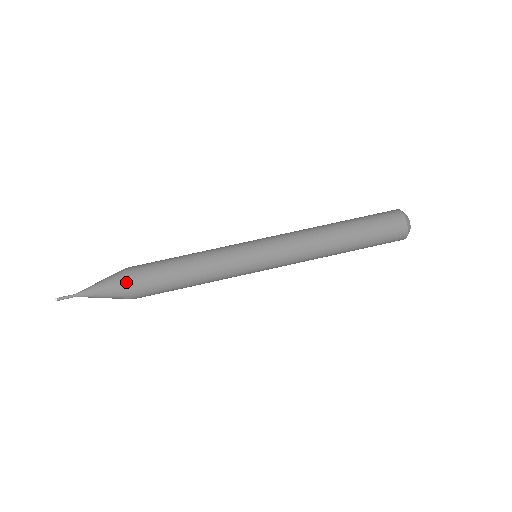
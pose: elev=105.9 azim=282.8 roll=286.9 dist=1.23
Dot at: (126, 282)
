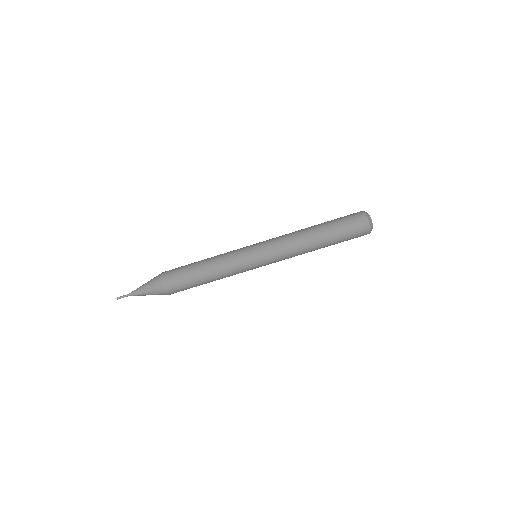
Dot at: (163, 284)
